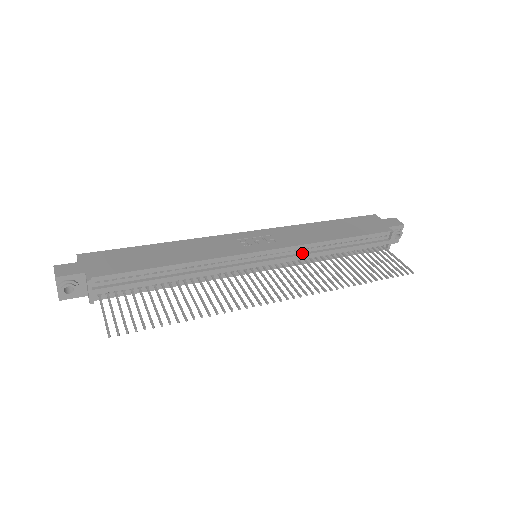
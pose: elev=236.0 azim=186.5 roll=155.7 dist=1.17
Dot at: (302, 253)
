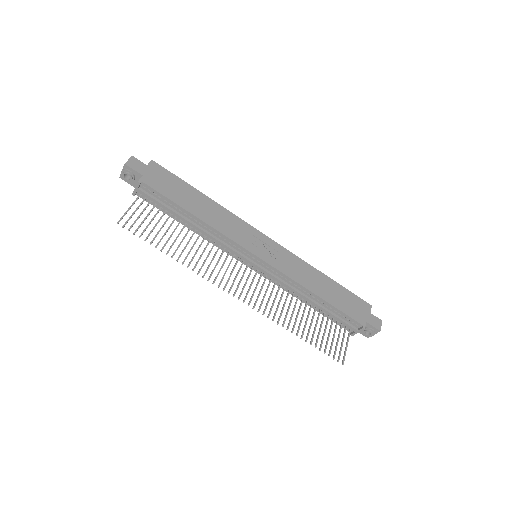
Dot at: (285, 282)
